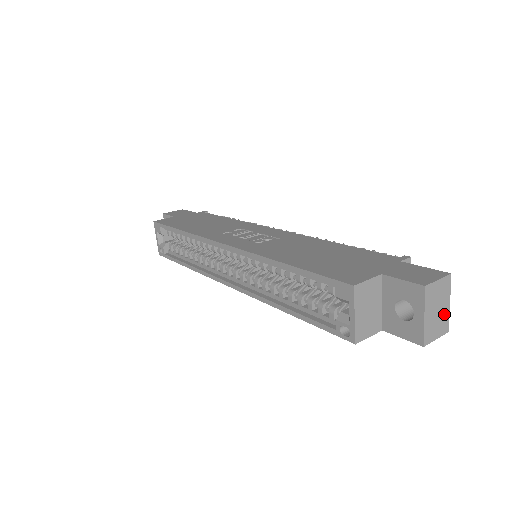
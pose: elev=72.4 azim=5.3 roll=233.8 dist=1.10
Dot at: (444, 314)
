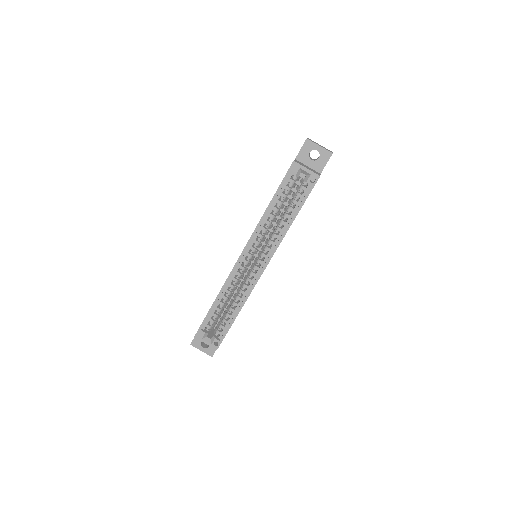
Dot at: occluded
